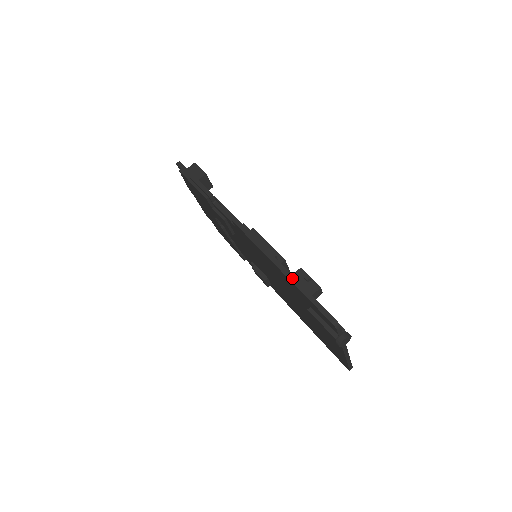
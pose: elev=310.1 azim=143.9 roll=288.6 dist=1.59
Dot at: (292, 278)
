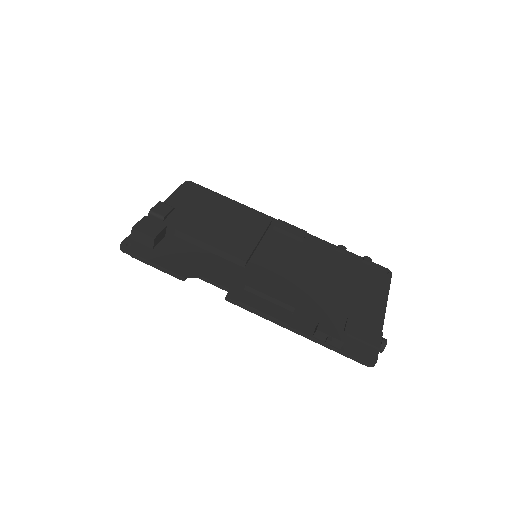
Dot at: (315, 340)
